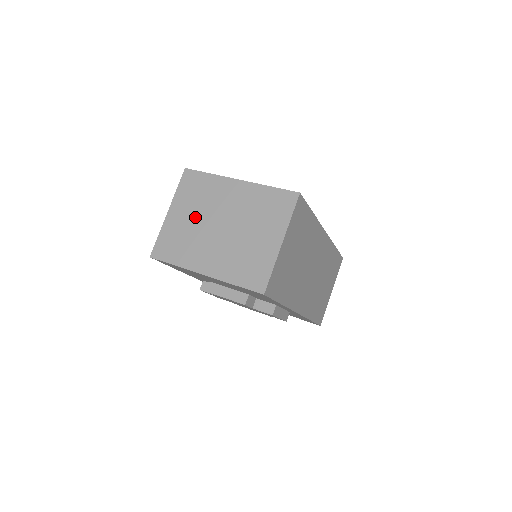
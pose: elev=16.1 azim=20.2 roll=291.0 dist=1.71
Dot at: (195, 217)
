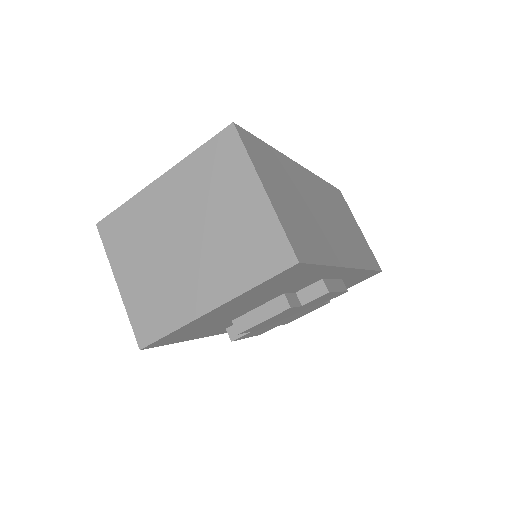
Dot at: (149, 260)
